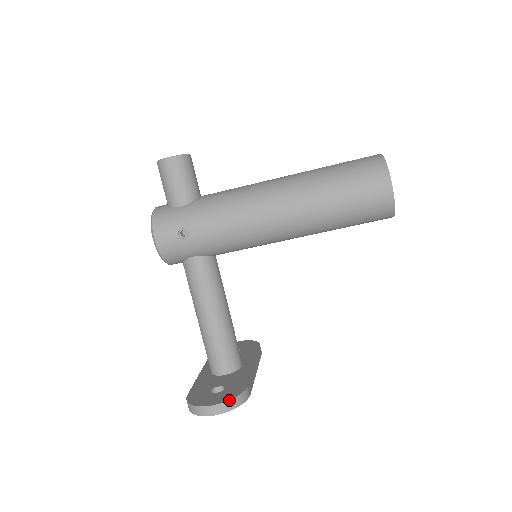
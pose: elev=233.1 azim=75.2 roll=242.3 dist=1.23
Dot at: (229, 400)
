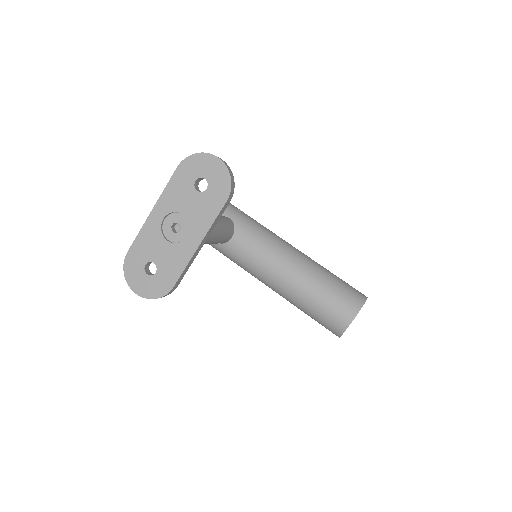
Dot at: occluded
